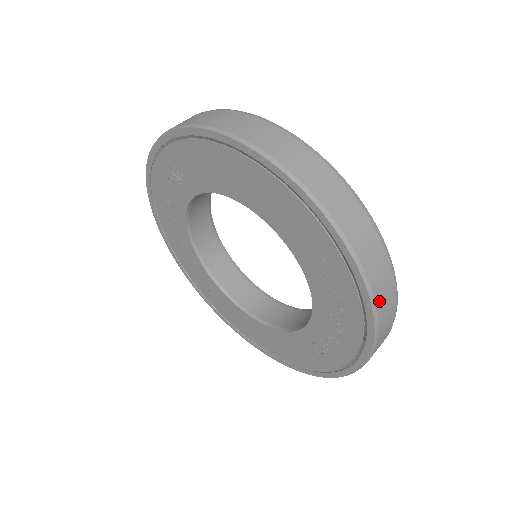
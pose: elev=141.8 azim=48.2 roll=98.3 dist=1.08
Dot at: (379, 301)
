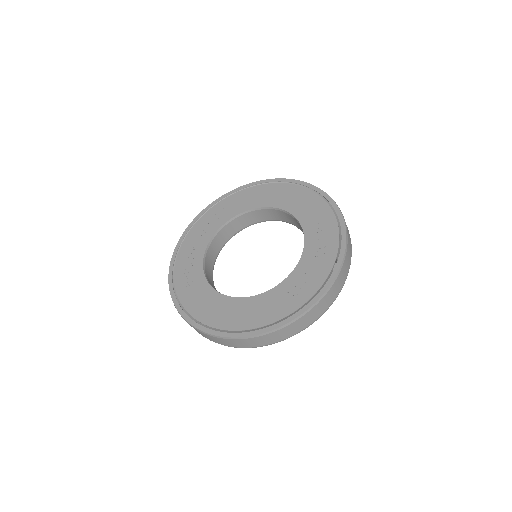
Dot at: (348, 245)
